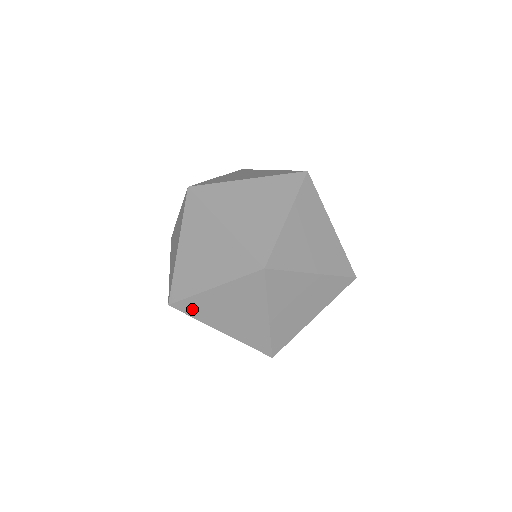
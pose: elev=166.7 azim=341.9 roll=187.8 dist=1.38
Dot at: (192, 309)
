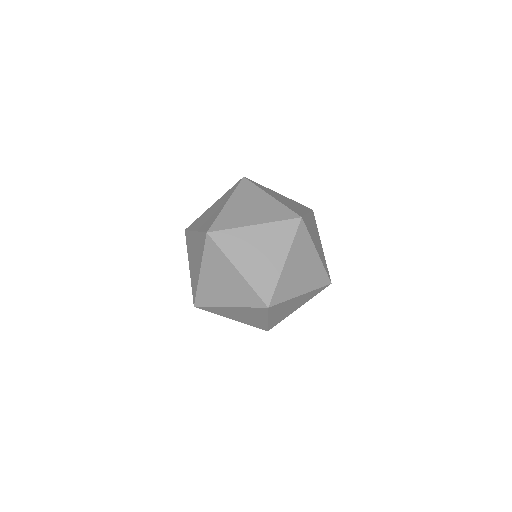
Dot at: occluded
